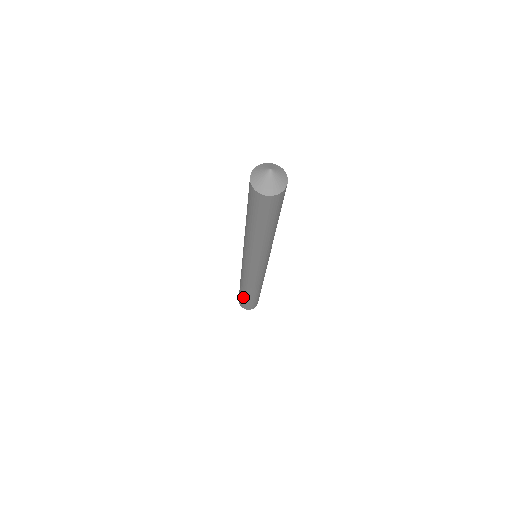
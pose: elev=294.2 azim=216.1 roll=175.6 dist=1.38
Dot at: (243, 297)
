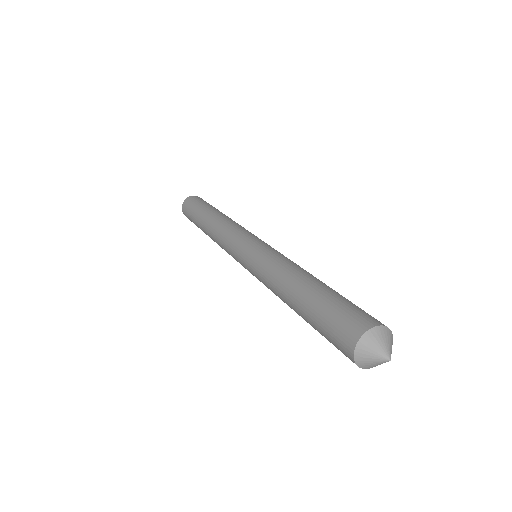
Dot at: (196, 223)
